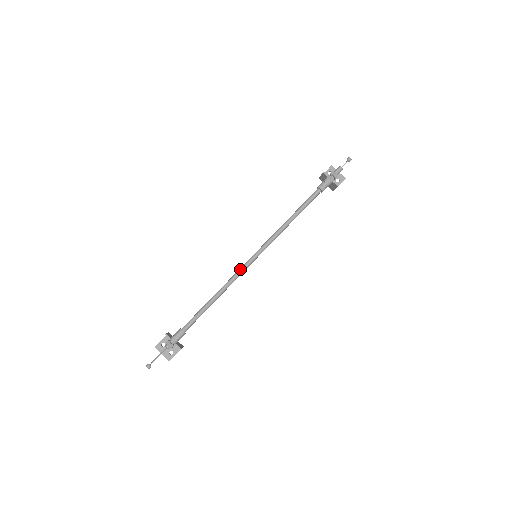
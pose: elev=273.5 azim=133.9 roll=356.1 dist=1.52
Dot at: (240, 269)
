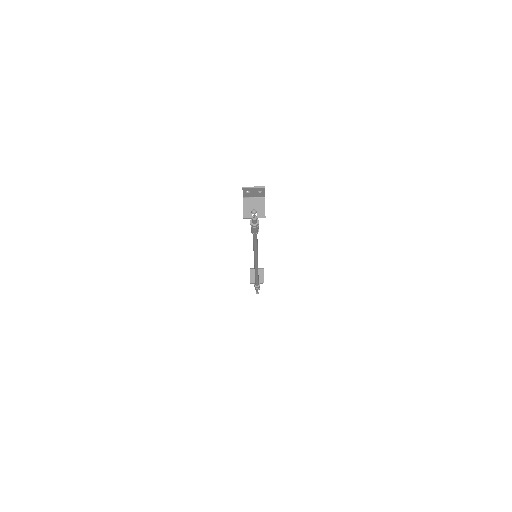
Dot at: (255, 268)
